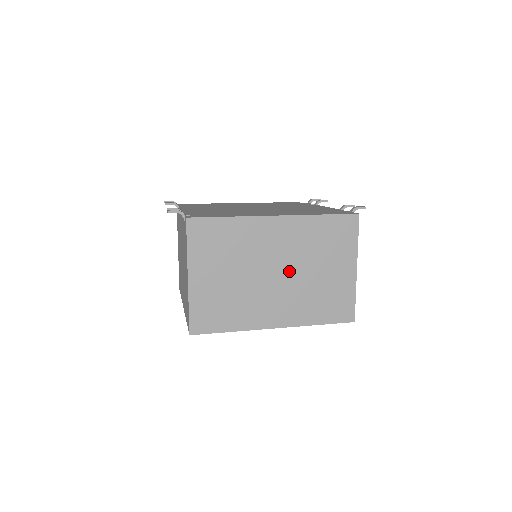
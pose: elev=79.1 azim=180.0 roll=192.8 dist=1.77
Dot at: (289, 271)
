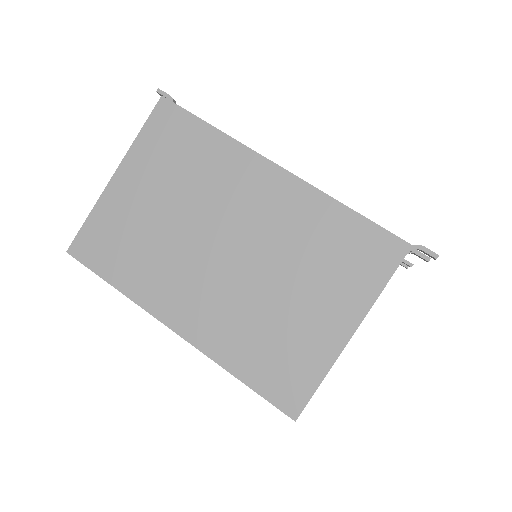
Dot at: (245, 259)
